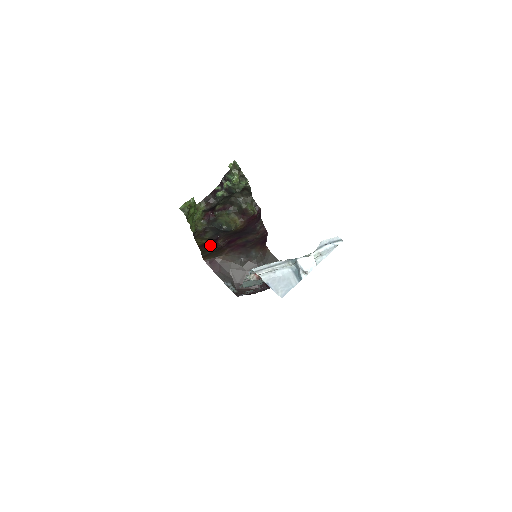
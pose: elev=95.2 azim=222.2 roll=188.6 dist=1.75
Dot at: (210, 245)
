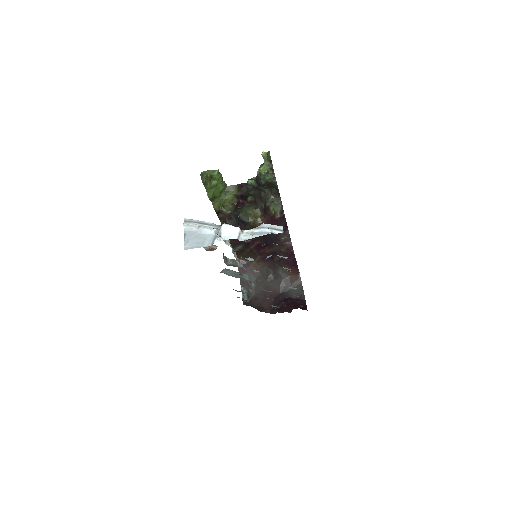
Dot at: occluded
